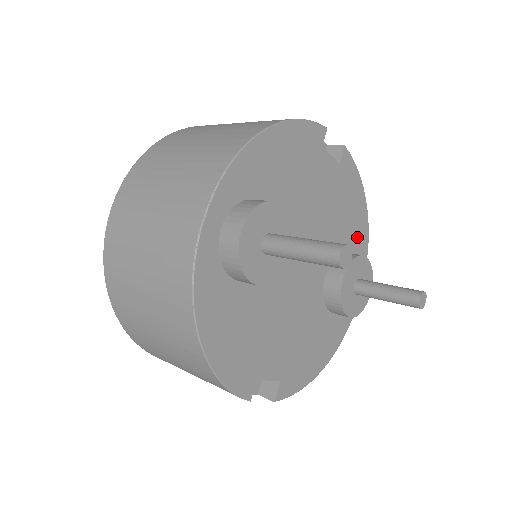
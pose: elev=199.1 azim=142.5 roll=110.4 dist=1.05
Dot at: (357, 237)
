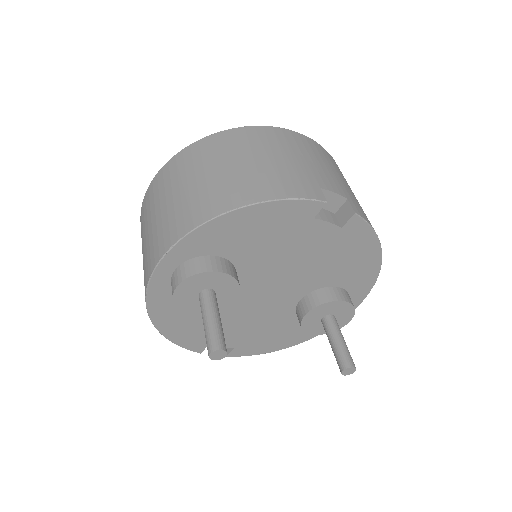
Dot at: (358, 277)
